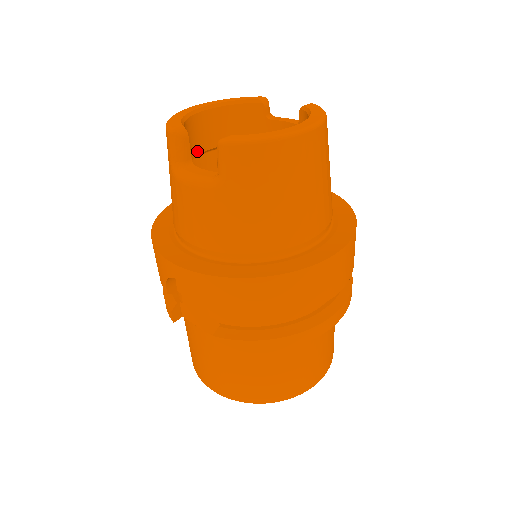
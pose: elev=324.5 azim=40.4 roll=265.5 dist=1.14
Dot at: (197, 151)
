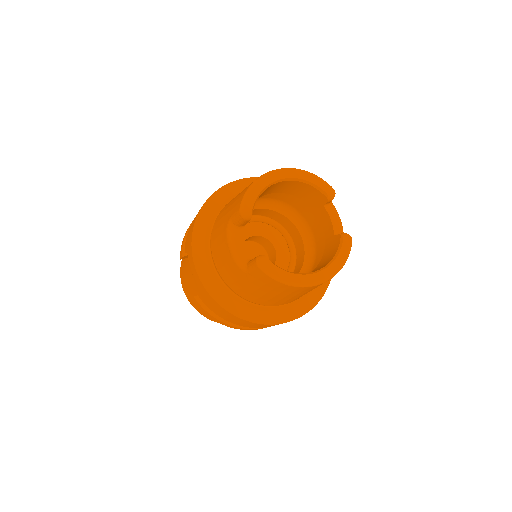
Dot at: (261, 196)
